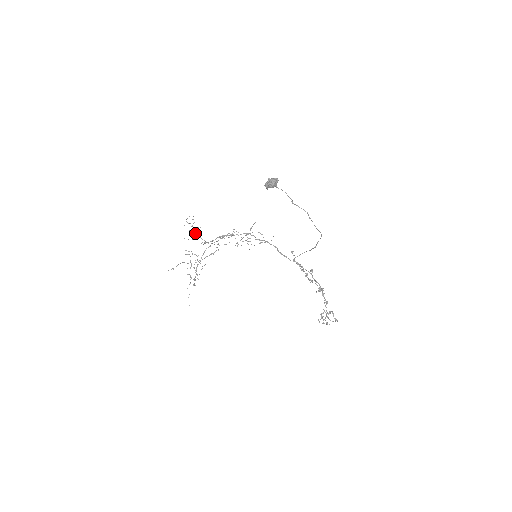
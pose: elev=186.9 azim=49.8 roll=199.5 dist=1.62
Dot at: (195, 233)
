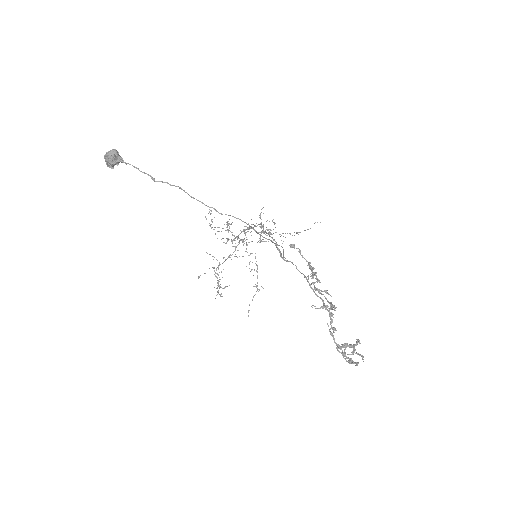
Dot at: occluded
